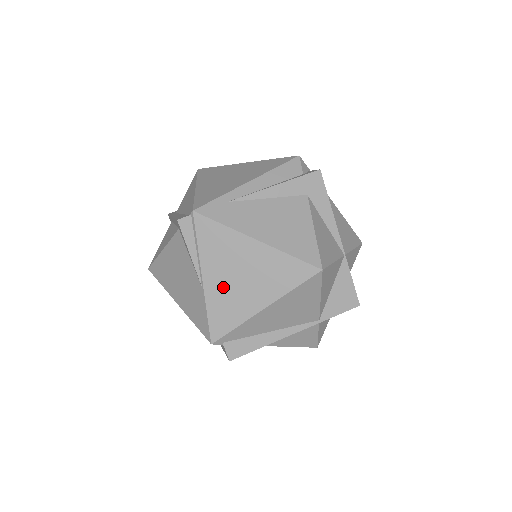
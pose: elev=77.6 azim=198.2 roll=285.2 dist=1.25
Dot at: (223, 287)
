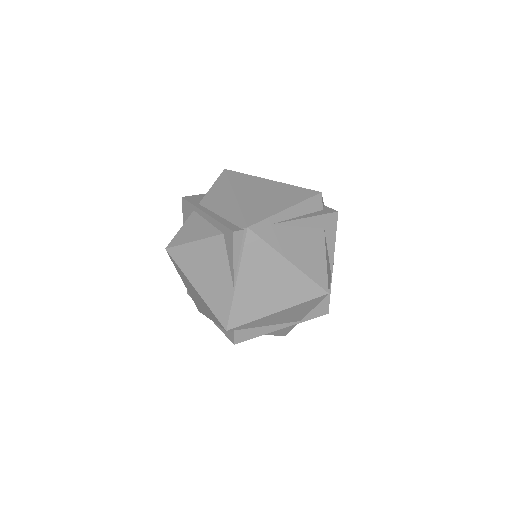
Dot at: (251, 290)
